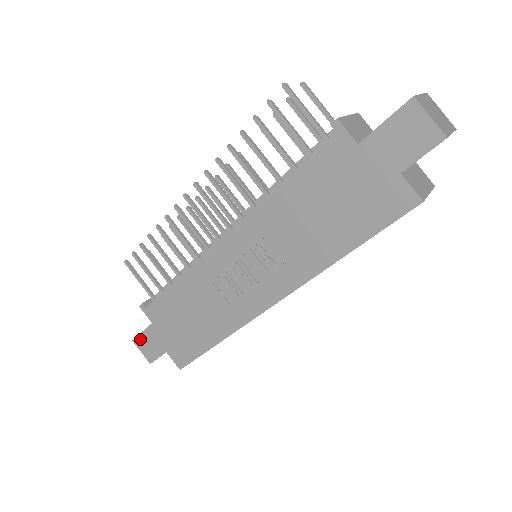
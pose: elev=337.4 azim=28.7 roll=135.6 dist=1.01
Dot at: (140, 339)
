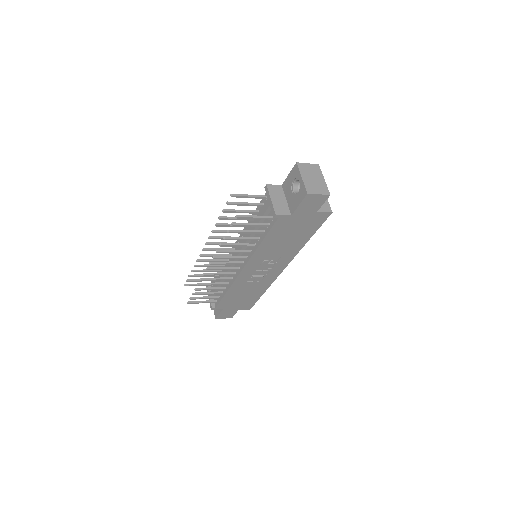
Dot at: (220, 316)
